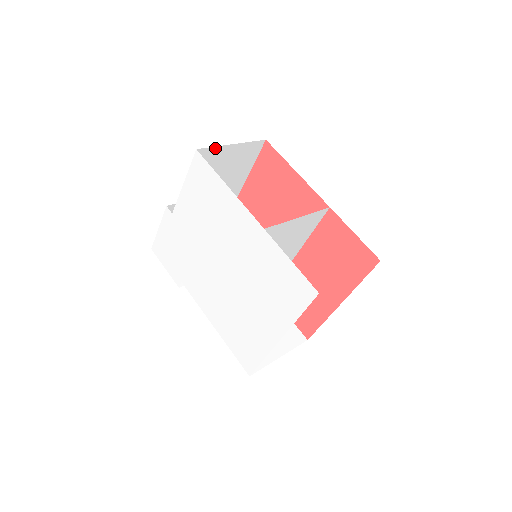
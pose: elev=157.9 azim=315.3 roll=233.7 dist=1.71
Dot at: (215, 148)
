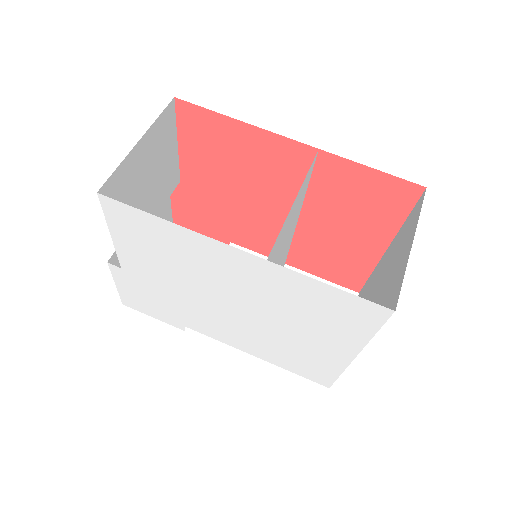
Dot at: (119, 167)
